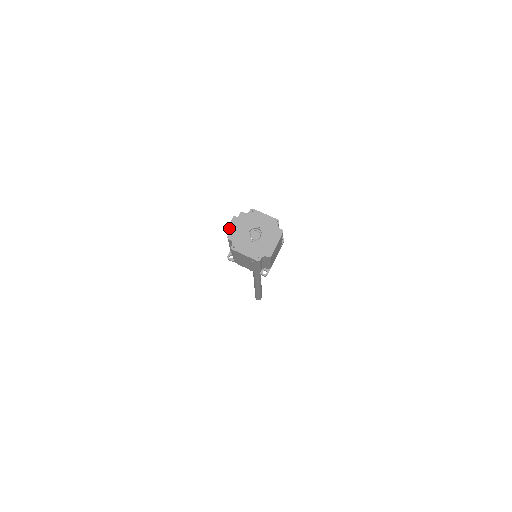
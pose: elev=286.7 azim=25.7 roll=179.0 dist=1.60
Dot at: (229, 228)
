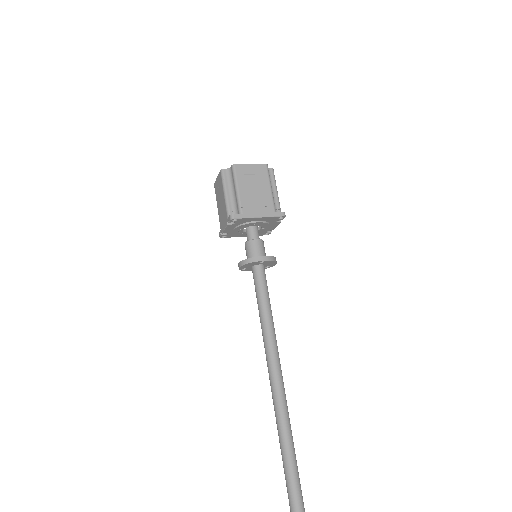
Dot at: occluded
